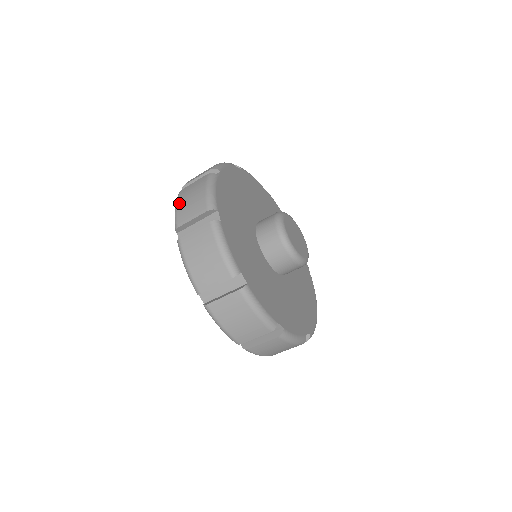
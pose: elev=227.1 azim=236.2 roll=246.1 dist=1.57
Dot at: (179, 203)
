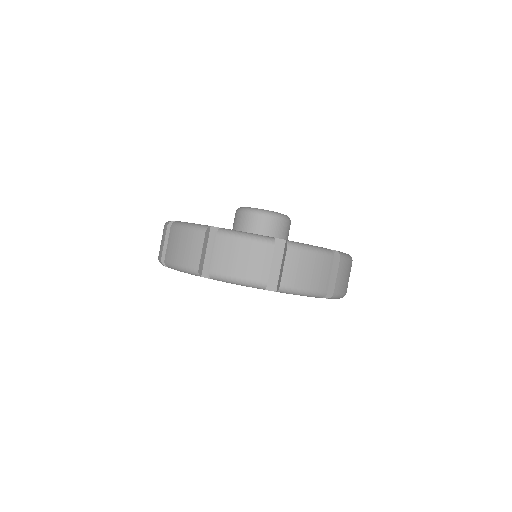
Dot at: (177, 261)
